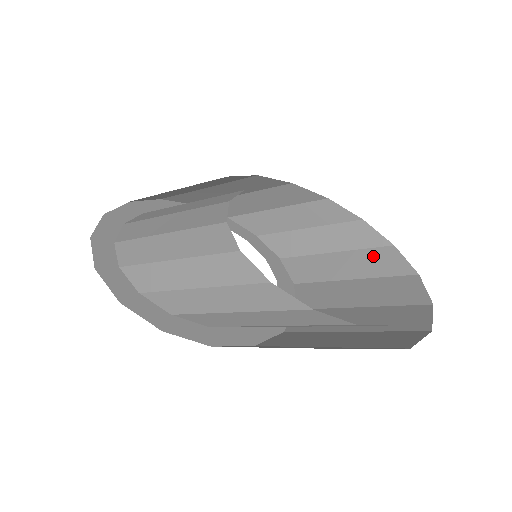
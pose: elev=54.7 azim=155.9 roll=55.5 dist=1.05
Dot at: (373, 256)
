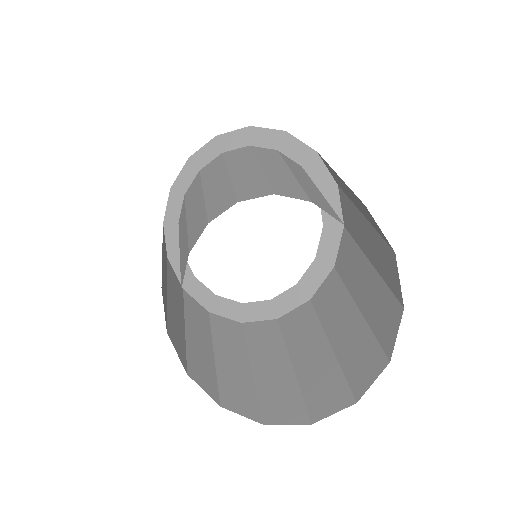
Dot at: (382, 250)
